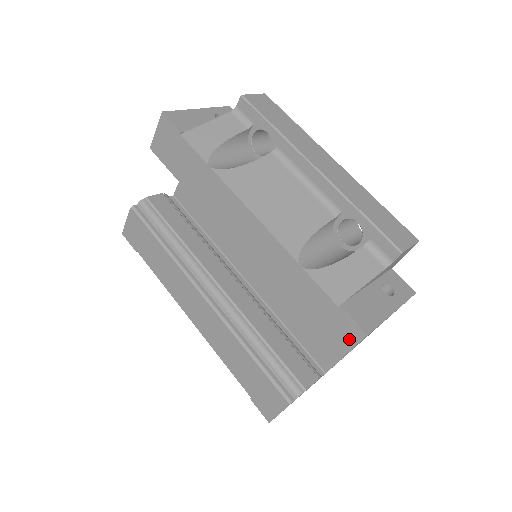
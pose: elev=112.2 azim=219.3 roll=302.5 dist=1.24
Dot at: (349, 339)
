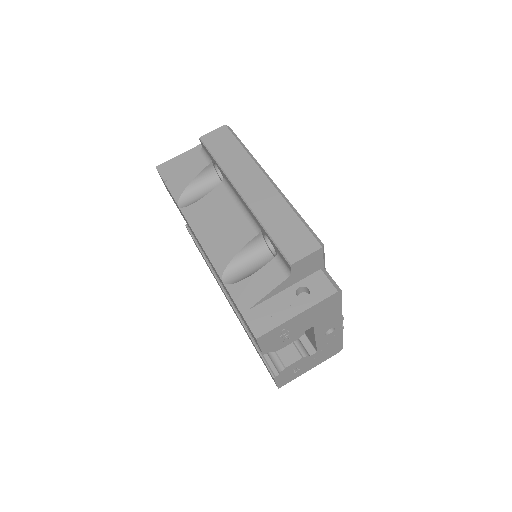
Dot at: (255, 339)
